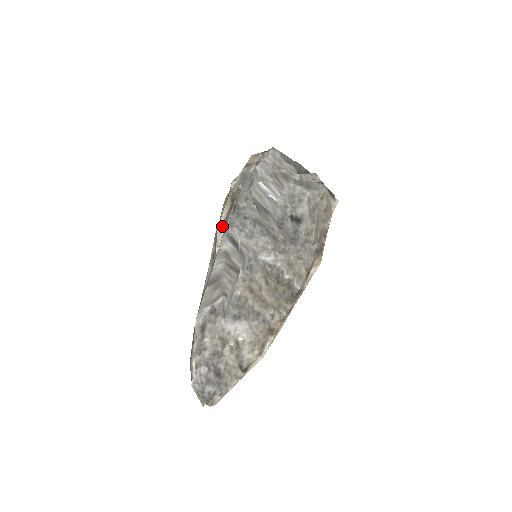
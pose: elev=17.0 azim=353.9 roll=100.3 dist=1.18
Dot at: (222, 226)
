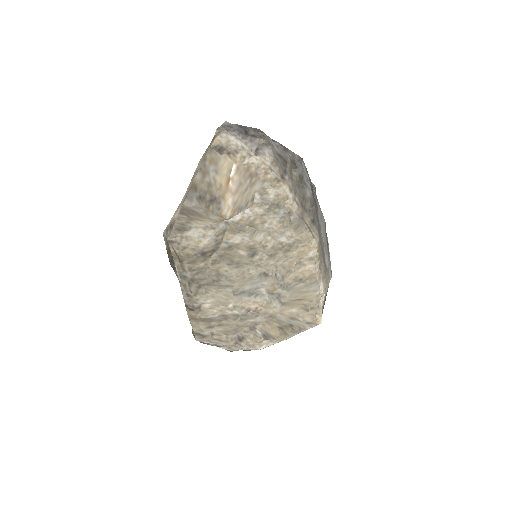
Dot at: occluded
